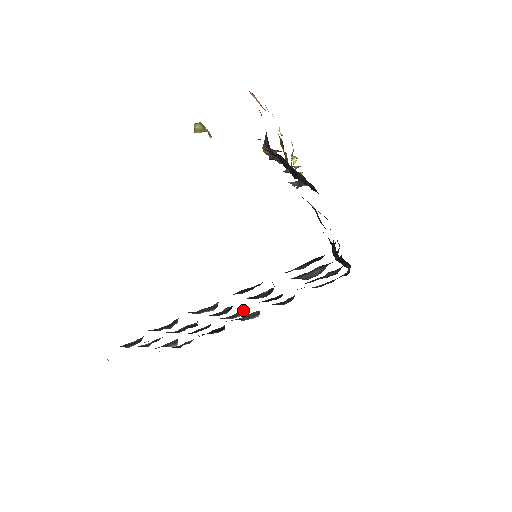
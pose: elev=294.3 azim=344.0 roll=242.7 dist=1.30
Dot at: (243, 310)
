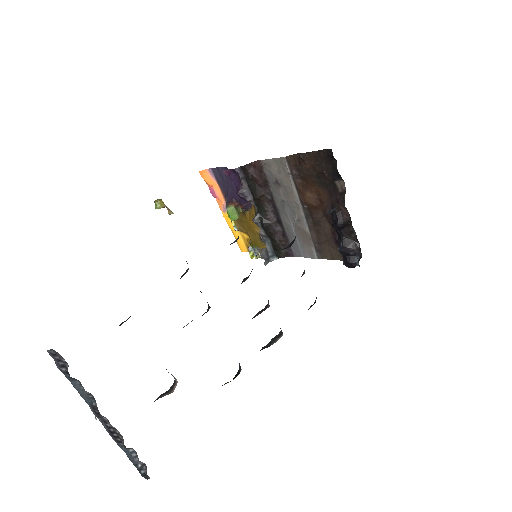
Dot at: (262, 310)
